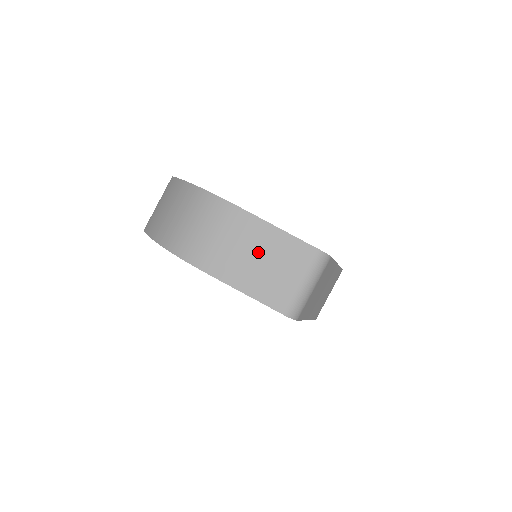
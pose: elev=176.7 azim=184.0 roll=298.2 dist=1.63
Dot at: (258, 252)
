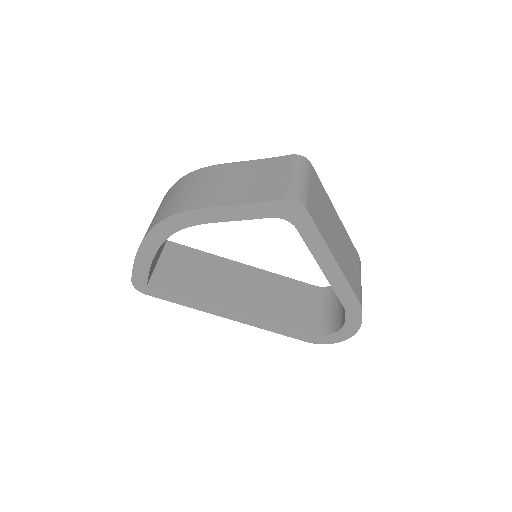
Dot at: (237, 178)
